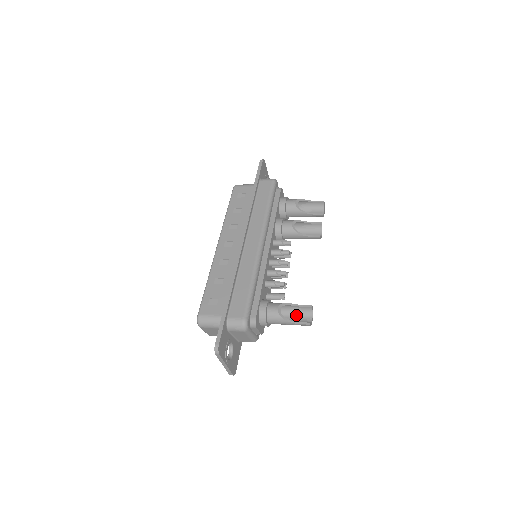
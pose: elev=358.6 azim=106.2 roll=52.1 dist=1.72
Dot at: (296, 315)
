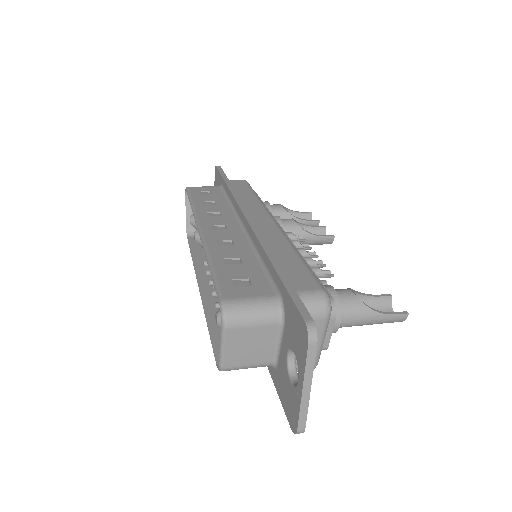
Dot at: occluded
